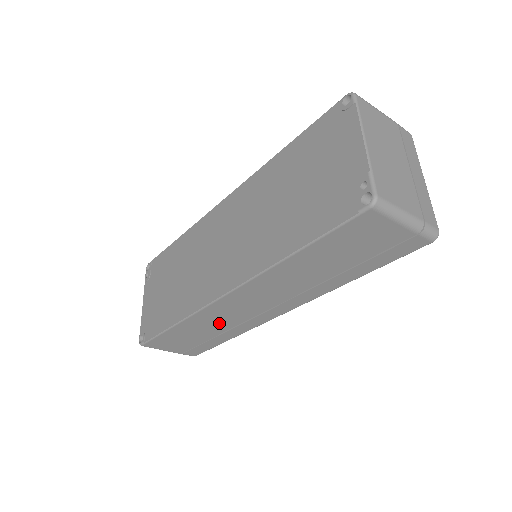
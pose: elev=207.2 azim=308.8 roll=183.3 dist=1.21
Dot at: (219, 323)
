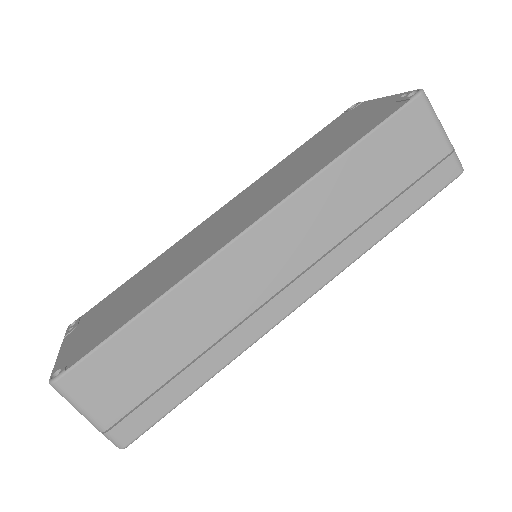
Dot at: (210, 316)
